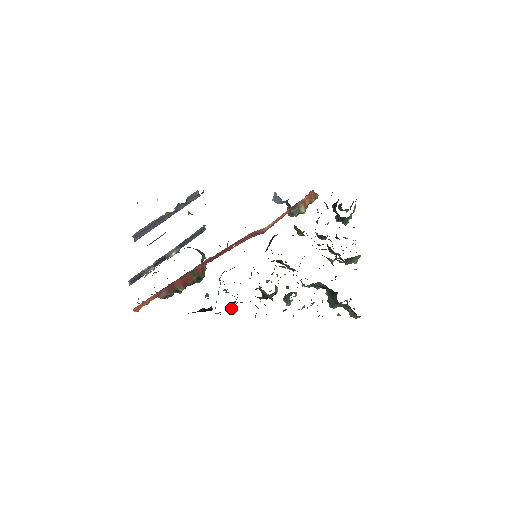
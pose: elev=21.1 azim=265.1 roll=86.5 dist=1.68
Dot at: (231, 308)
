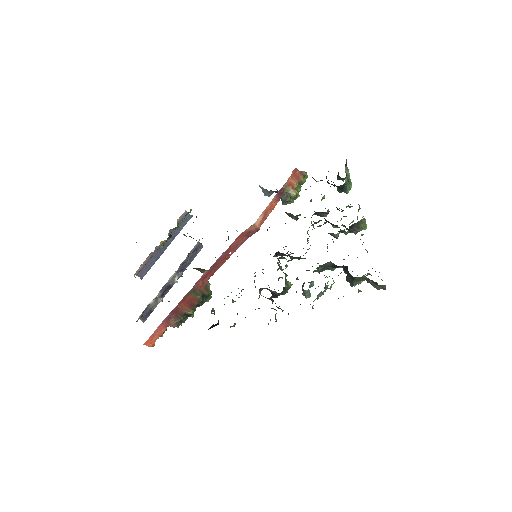
Dot at: (245, 317)
